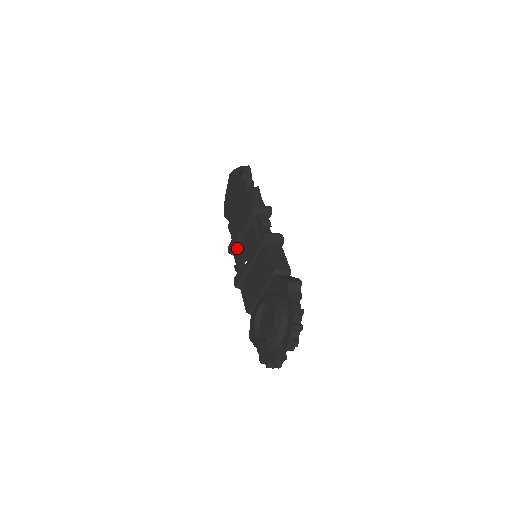
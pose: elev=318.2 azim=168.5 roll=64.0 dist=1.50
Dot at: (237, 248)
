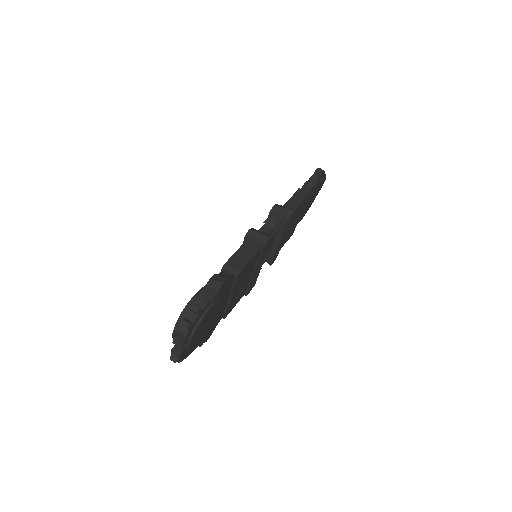
Dot at: occluded
